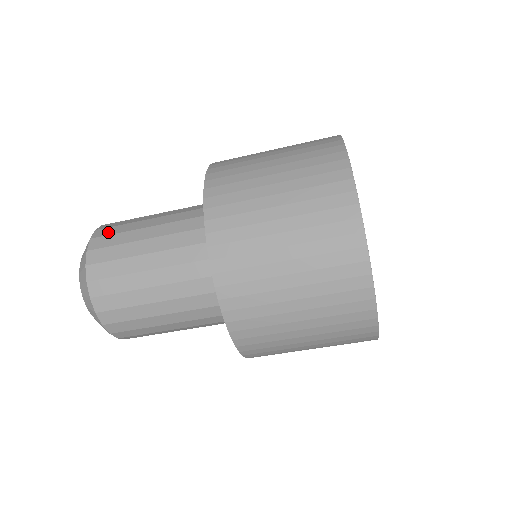
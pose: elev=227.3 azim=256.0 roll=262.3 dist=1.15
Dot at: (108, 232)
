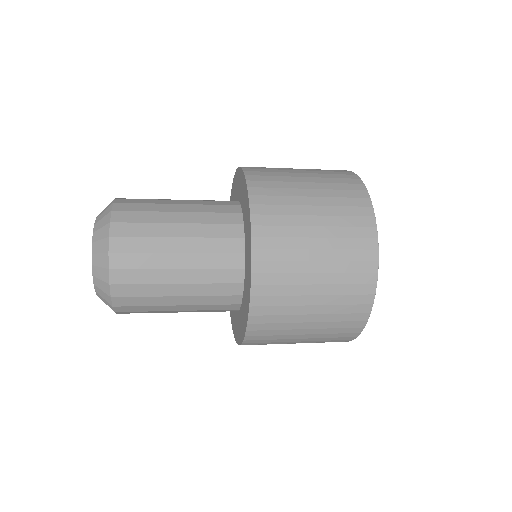
Dot at: (129, 293)
